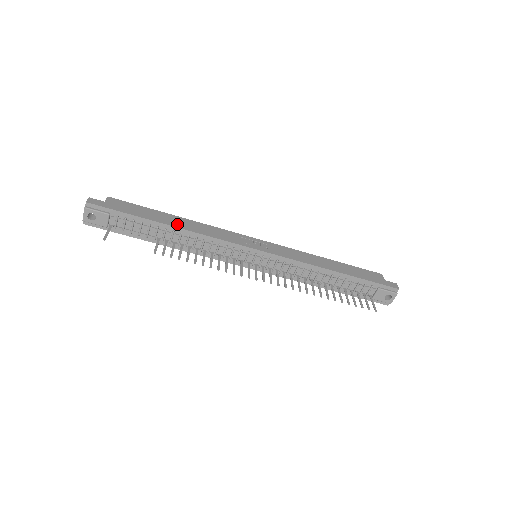
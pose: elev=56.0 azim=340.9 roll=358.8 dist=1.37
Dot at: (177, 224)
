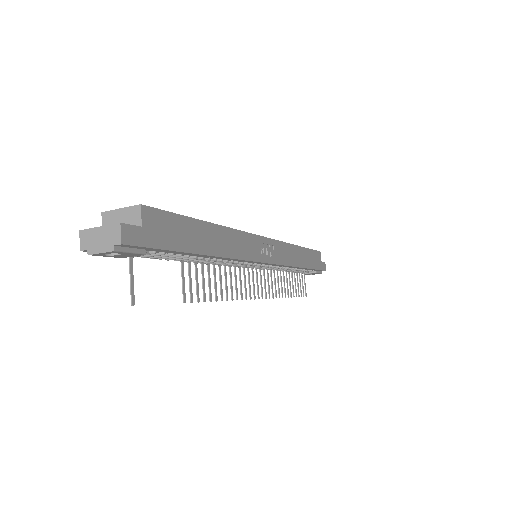
Dot at: (217, 248)
